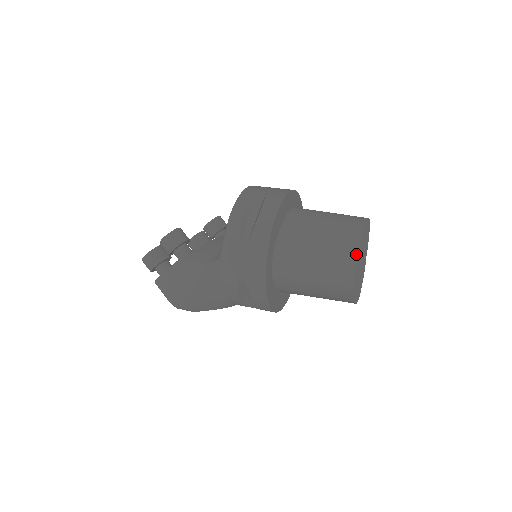
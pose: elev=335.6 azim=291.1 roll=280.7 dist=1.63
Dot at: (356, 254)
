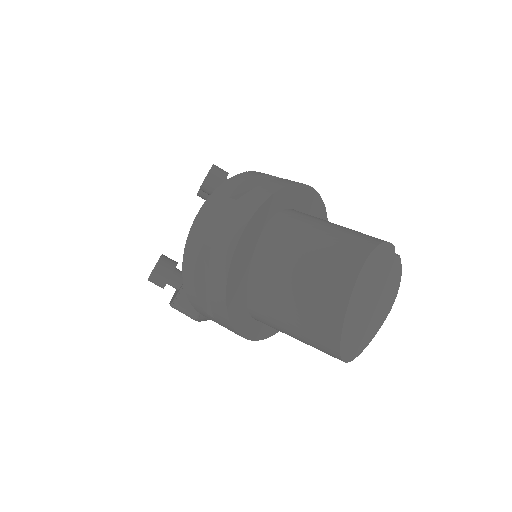
Dot at: (337, 348)
